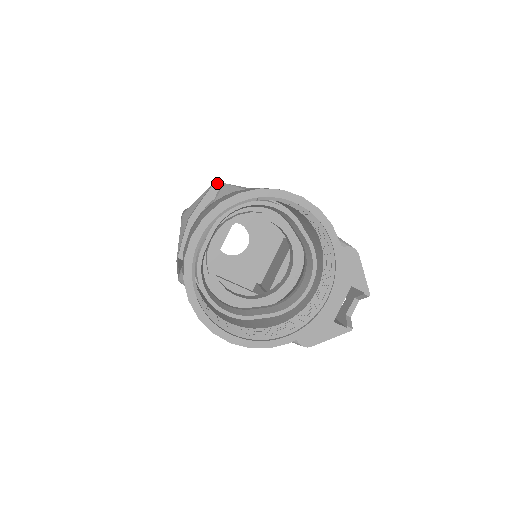
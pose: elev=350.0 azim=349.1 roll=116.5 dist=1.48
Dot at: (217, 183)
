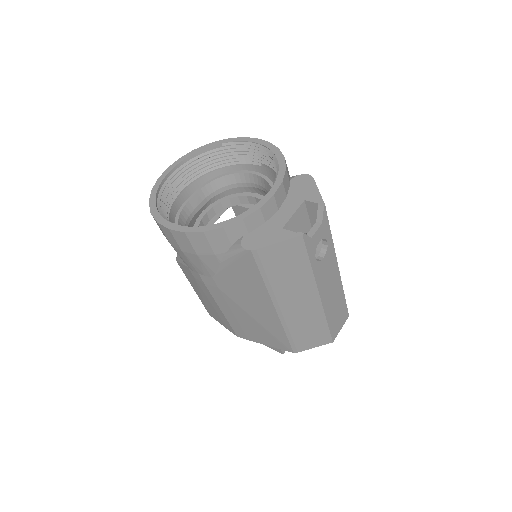
Dot at: occluded
